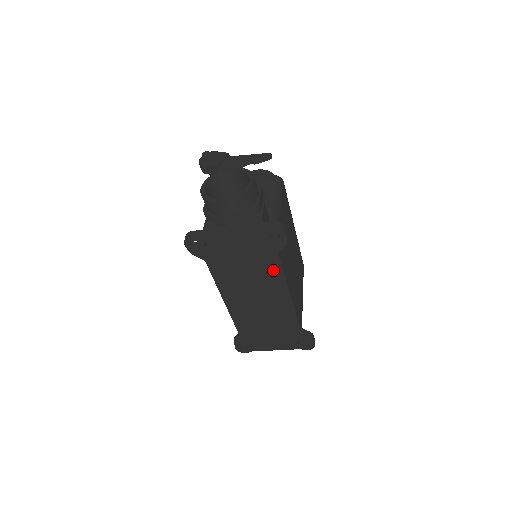
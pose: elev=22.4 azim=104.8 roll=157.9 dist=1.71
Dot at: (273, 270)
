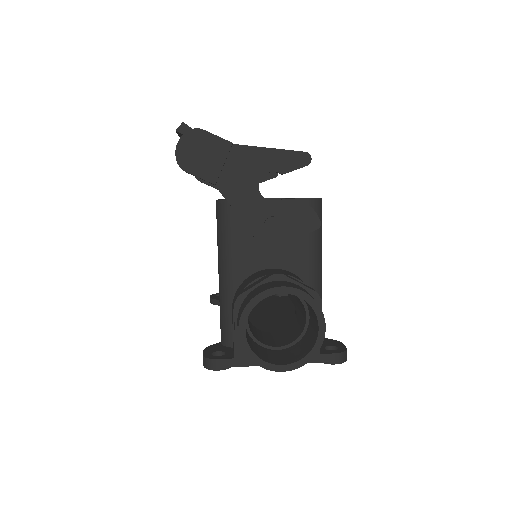
Dot at: occluded
